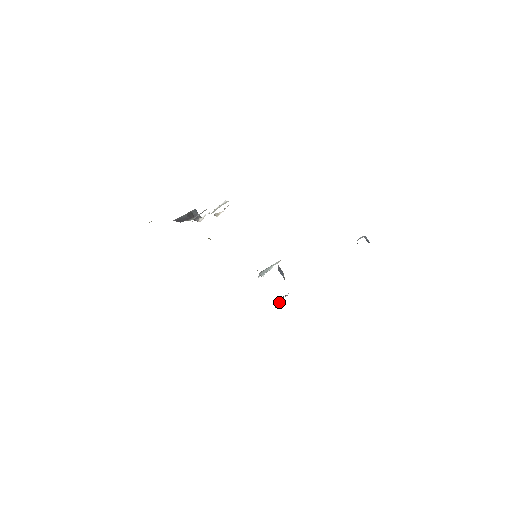
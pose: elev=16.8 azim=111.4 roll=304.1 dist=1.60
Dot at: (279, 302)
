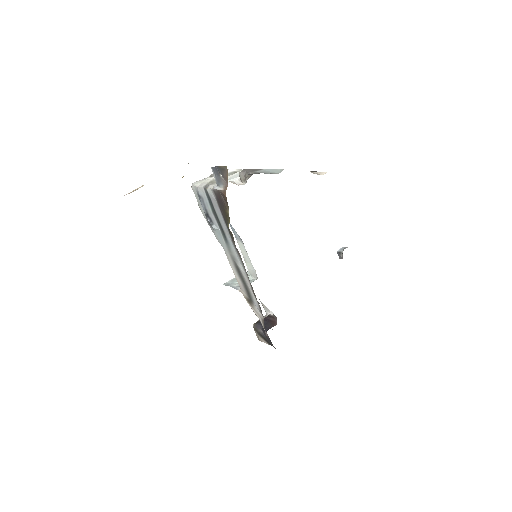
Dot at: (269, 323)
